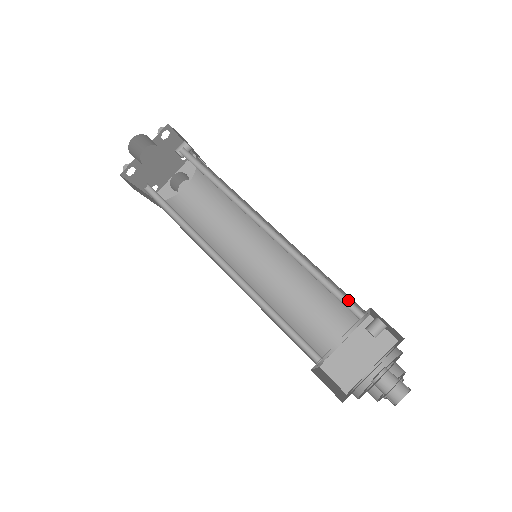
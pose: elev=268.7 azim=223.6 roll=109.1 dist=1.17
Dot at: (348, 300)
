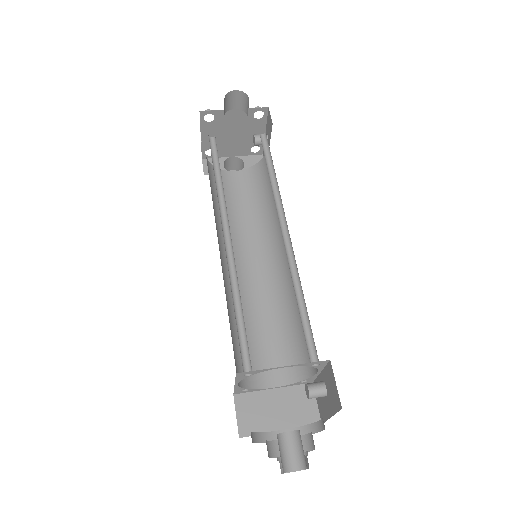
Dot at: (312, 343)
